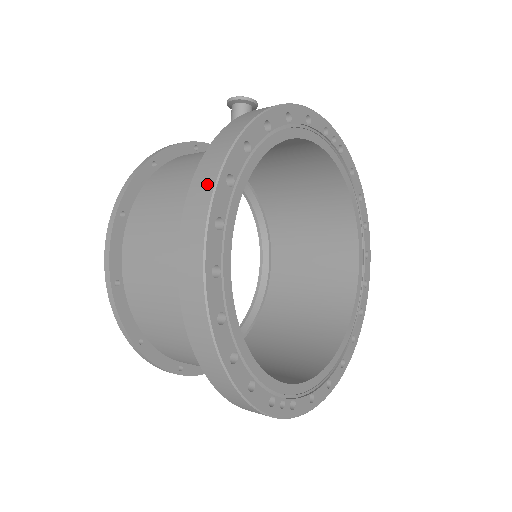
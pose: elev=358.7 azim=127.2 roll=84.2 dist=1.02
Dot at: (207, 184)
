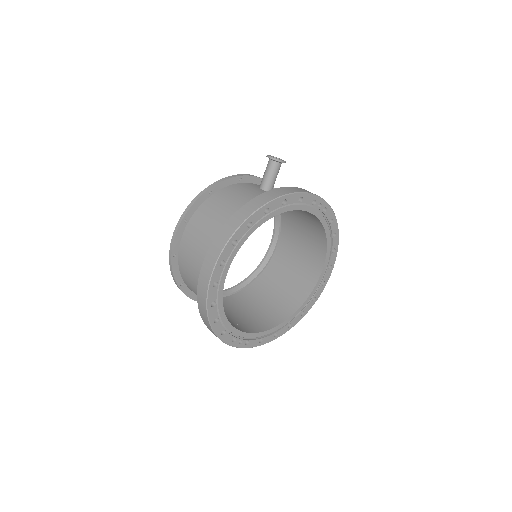
Dot at: (222, 243)
